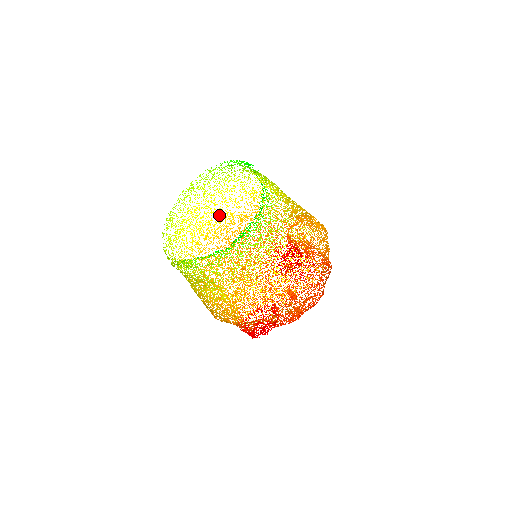
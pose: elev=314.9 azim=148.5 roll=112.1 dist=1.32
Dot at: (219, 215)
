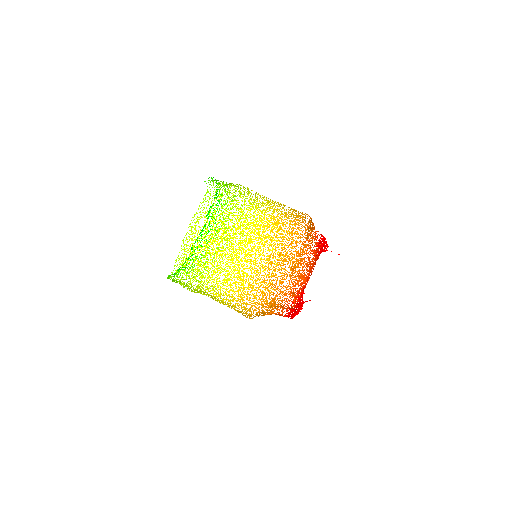
Dot at: occluded
